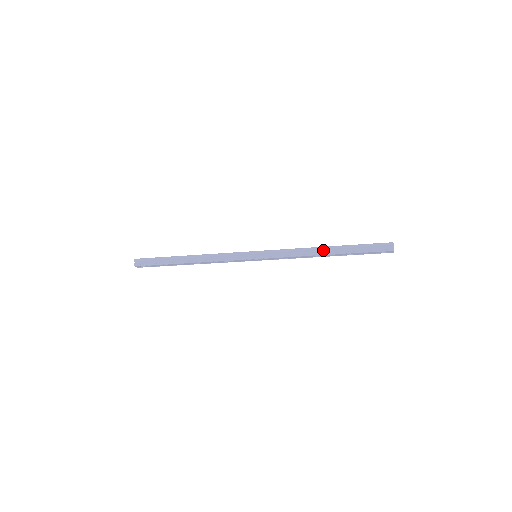
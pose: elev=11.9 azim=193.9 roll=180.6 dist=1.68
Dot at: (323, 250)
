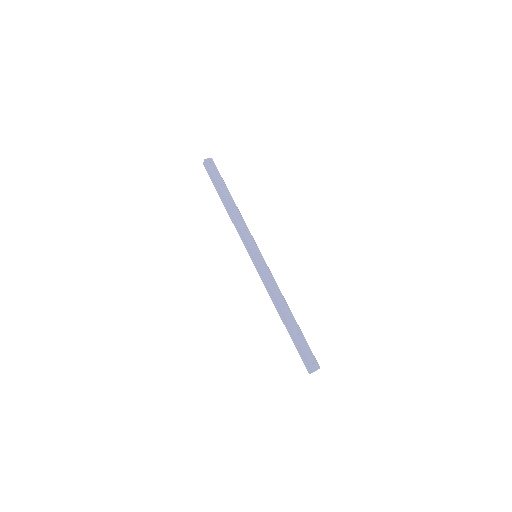
Dot at: (282, 312)
